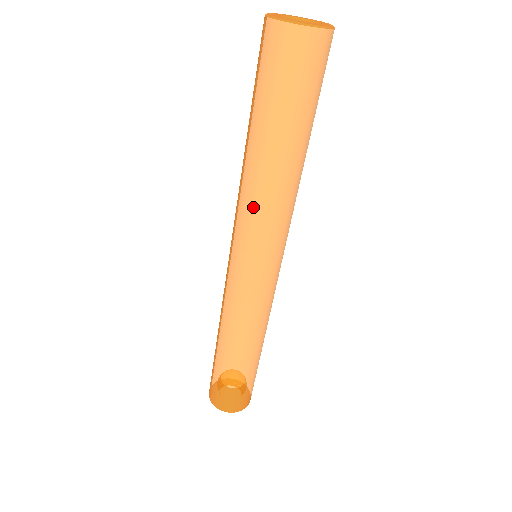
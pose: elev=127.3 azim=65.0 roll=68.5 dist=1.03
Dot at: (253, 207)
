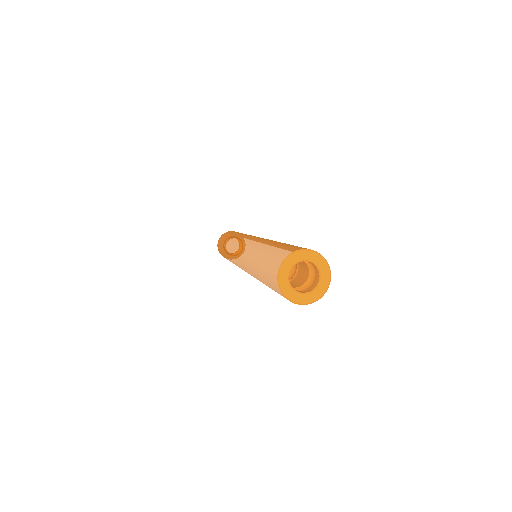
Dot at: (248, 269)
